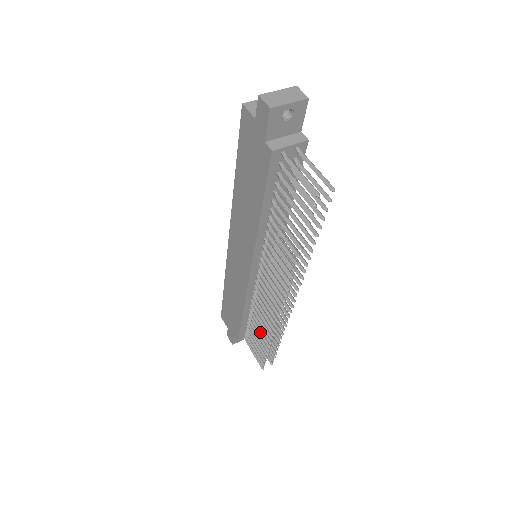
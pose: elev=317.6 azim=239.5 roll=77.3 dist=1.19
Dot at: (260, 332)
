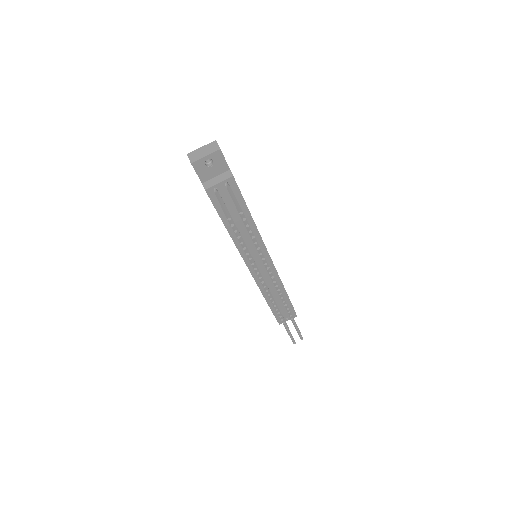
Dot at: occluded
